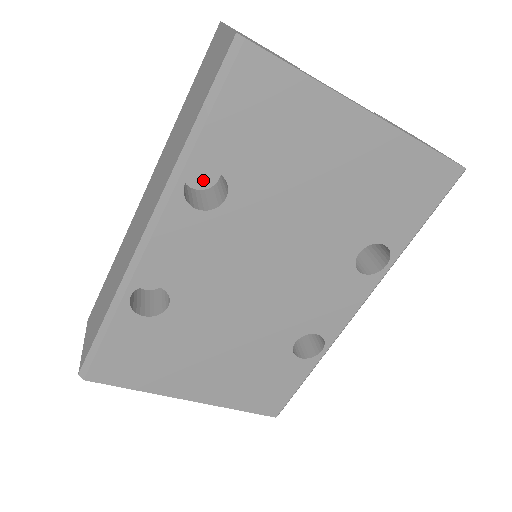
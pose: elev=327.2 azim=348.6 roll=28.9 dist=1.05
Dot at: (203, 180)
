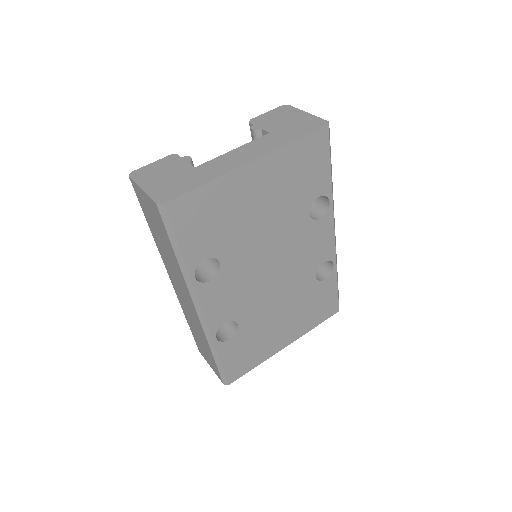
Dot at: occluded
